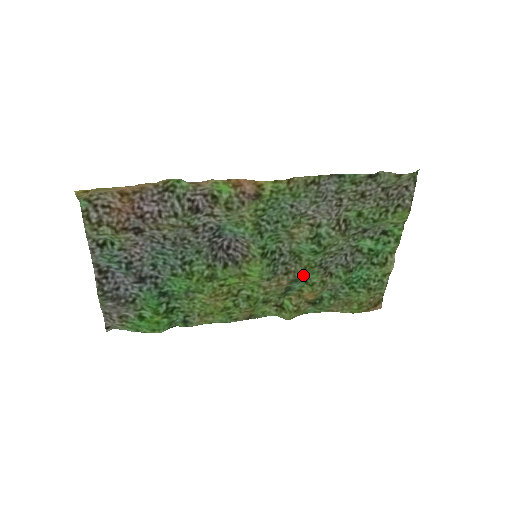
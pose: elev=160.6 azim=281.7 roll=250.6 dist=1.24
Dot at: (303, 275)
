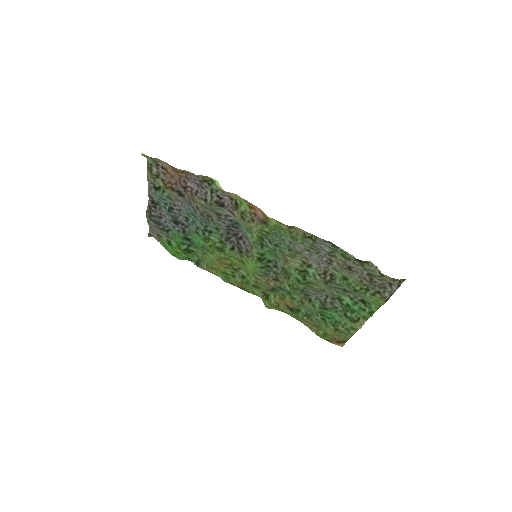
Dot at: (286, 289)
